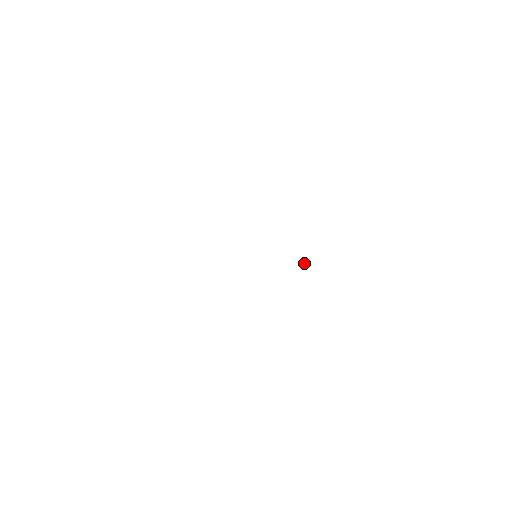
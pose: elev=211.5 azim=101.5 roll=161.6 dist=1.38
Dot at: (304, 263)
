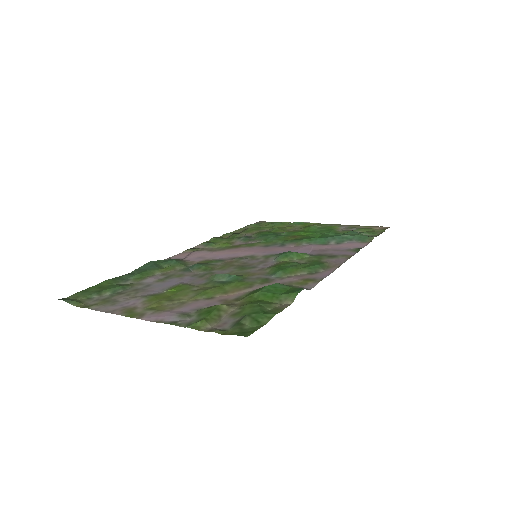
Dot at: (280, 240)
